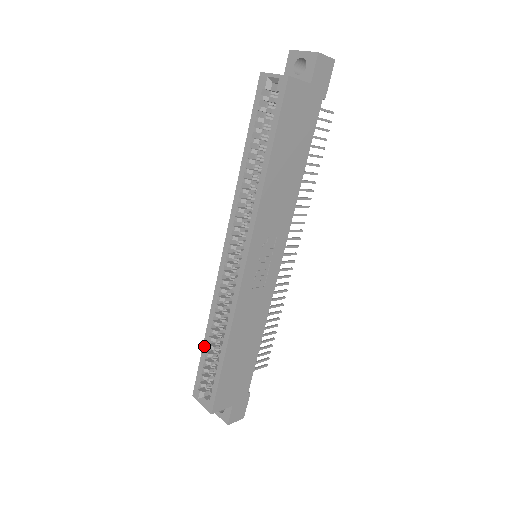
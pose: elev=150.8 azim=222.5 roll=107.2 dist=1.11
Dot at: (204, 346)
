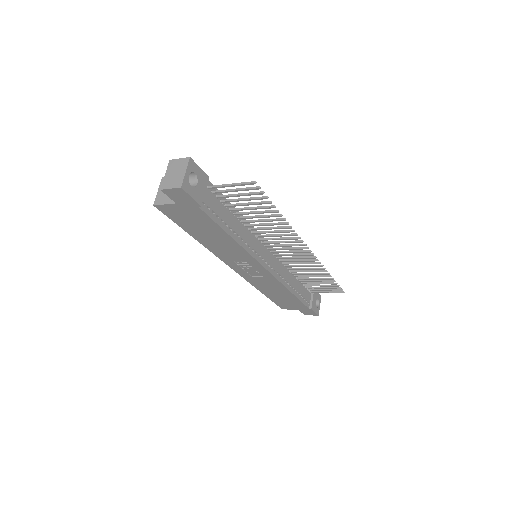
Dot at: occluded
